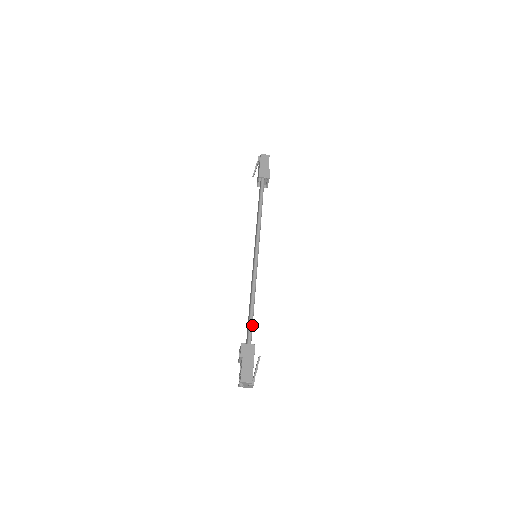
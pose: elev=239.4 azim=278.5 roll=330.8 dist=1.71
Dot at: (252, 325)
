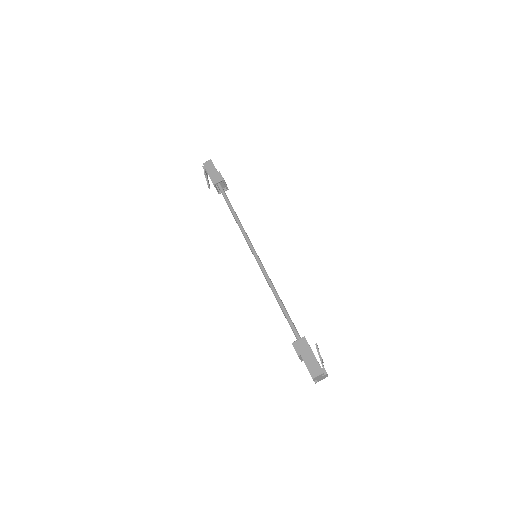
Dot at: (291, 320)
